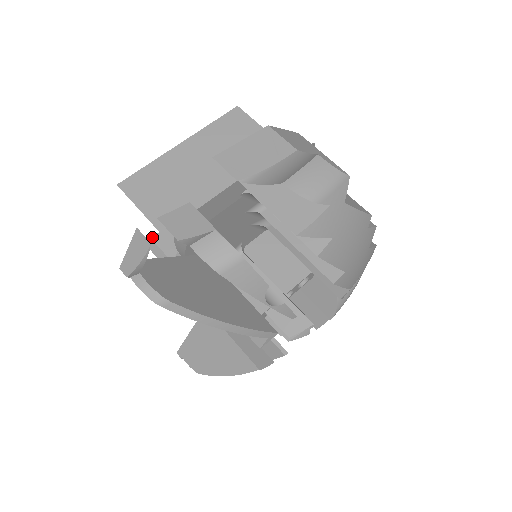
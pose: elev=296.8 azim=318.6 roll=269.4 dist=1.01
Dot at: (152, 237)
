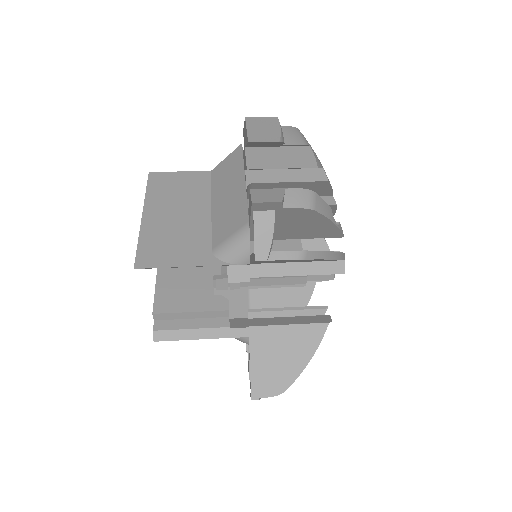
Dot at: (153, 329)
